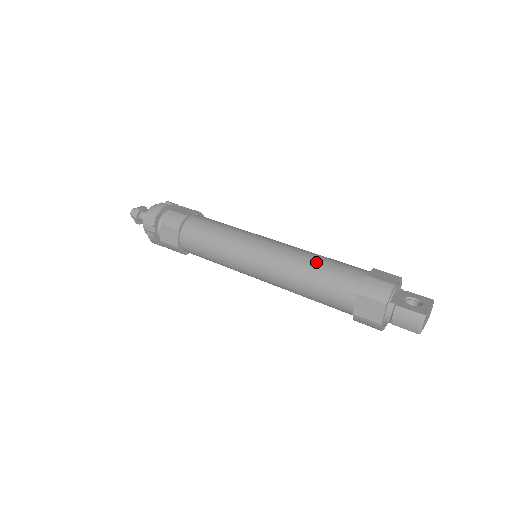
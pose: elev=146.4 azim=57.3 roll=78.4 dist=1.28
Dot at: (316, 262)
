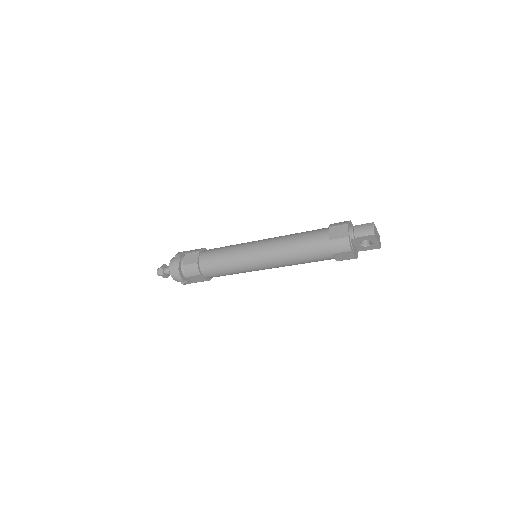
Dot at: occluded
